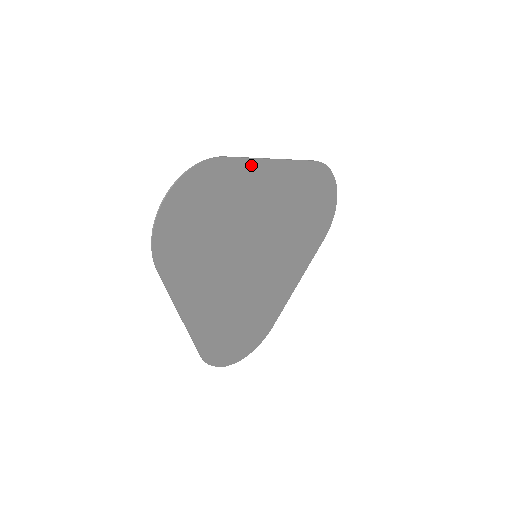
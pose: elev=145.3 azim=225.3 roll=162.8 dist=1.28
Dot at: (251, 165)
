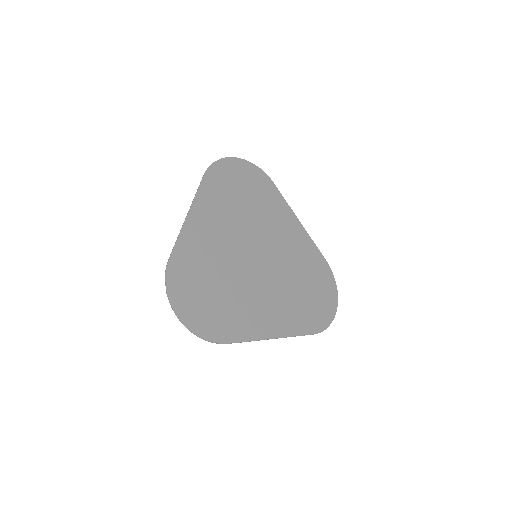
Dot at: (284, 205)
